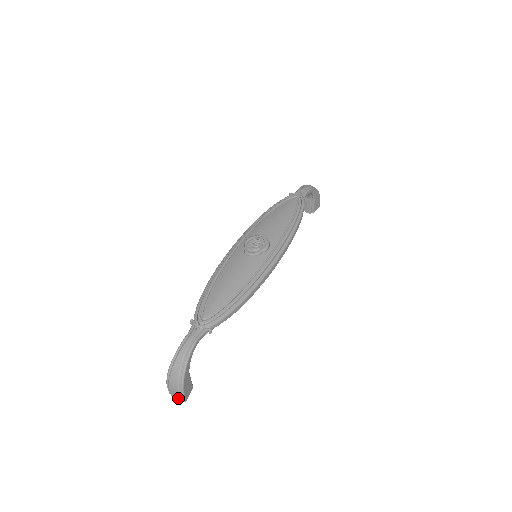
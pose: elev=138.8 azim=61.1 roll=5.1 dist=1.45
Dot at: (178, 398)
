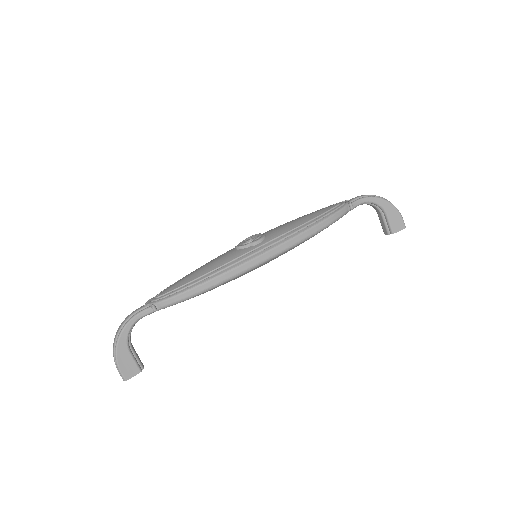
Dot at: (121, 376)
